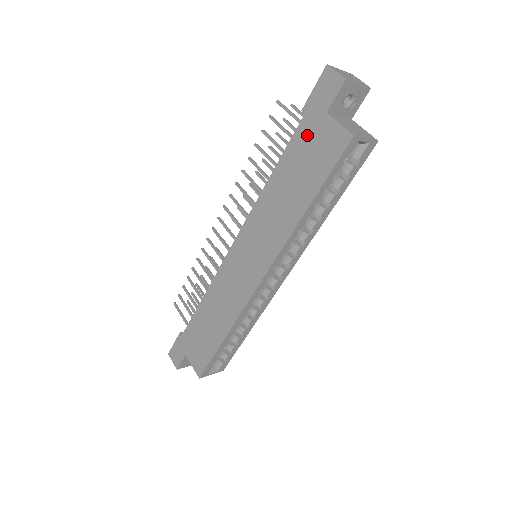
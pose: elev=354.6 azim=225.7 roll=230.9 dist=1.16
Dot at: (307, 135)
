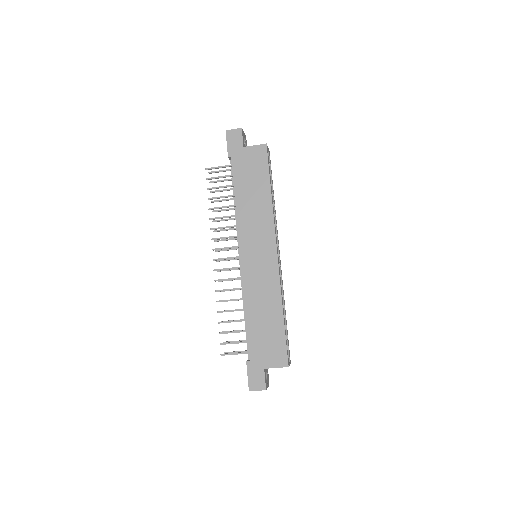
Dot at: (241, 163)
